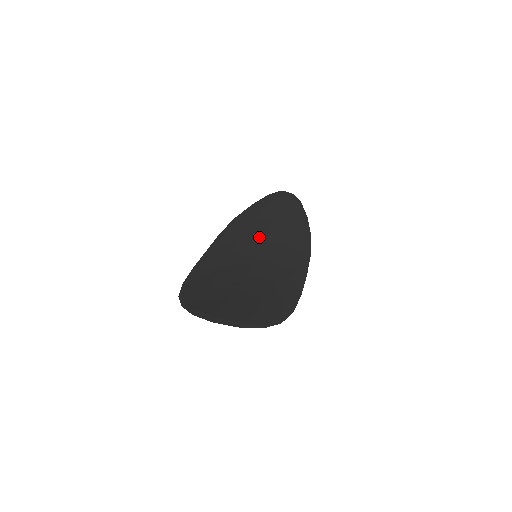
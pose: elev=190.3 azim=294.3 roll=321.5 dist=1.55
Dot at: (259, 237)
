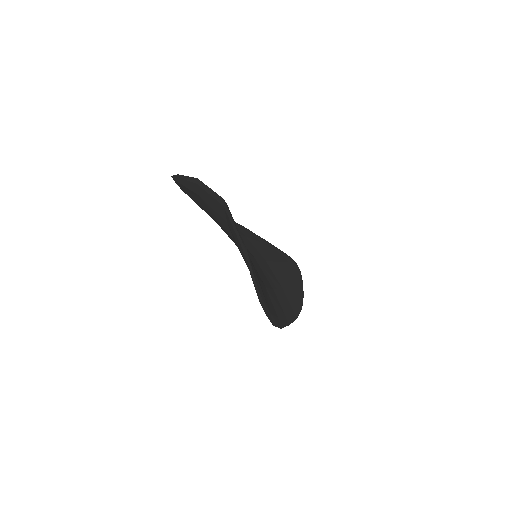
Dot at: (262, 254)
